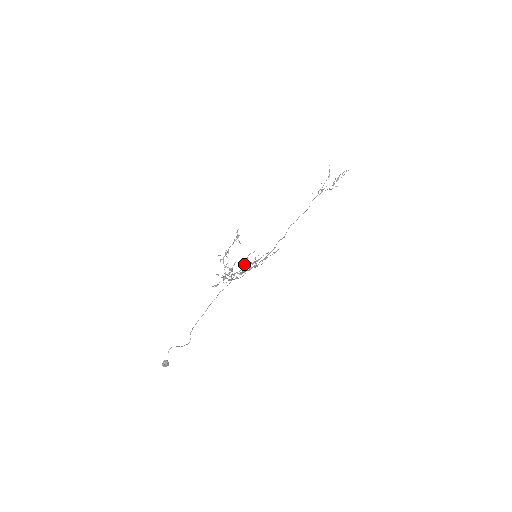
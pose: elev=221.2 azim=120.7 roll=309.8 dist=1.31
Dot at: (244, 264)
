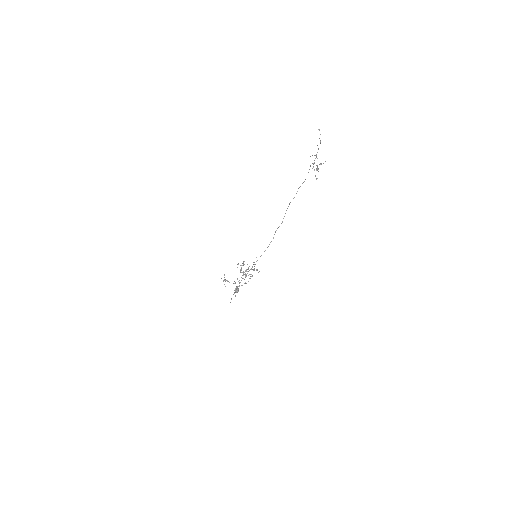
Dot at: (237, 287)
